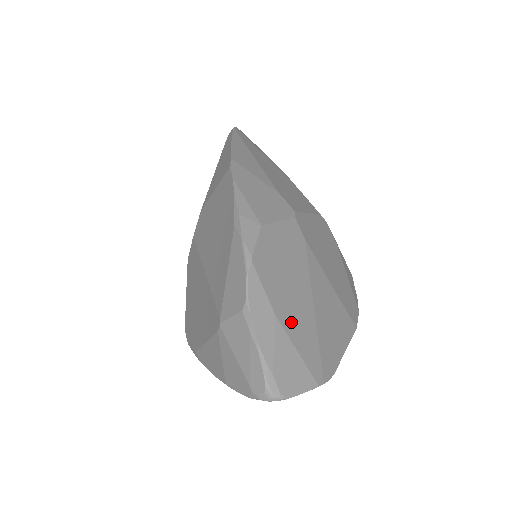
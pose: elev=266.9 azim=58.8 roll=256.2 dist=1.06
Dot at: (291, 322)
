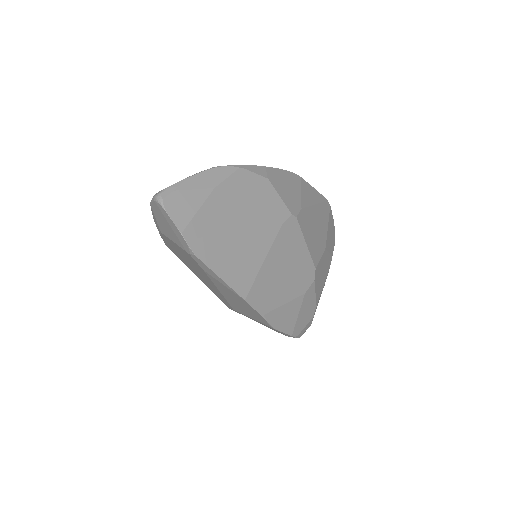
Dot at: (216, 205)
